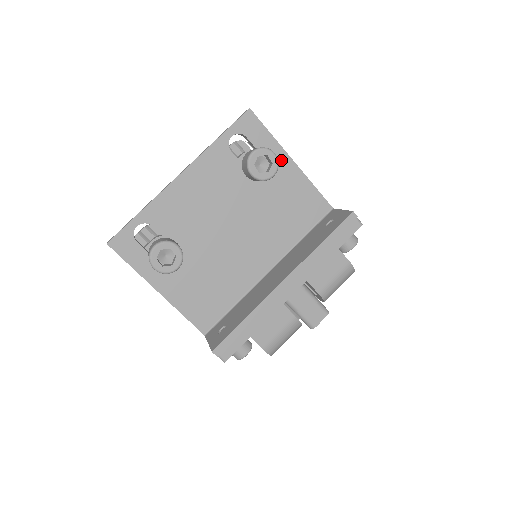
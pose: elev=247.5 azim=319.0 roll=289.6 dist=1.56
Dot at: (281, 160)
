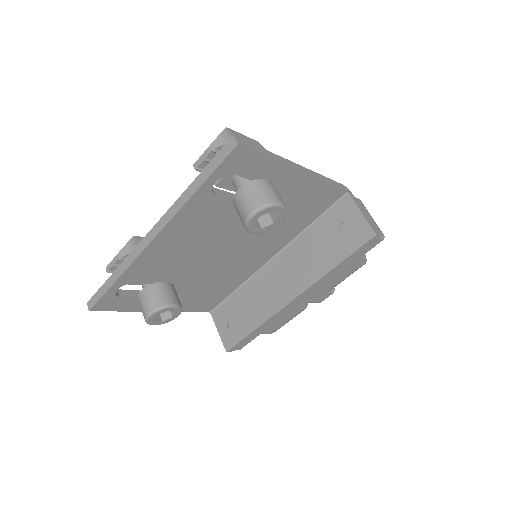
Dot at: (285, 177)
